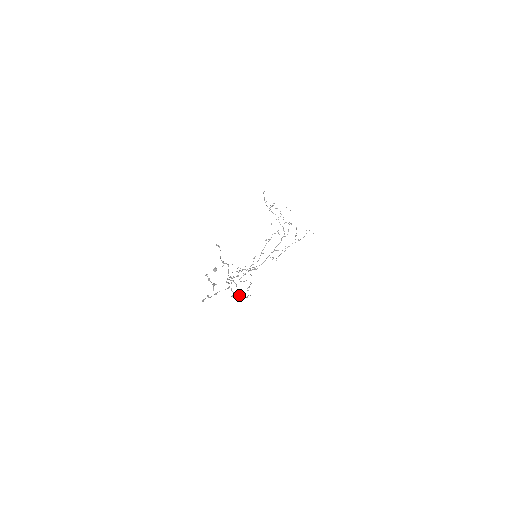
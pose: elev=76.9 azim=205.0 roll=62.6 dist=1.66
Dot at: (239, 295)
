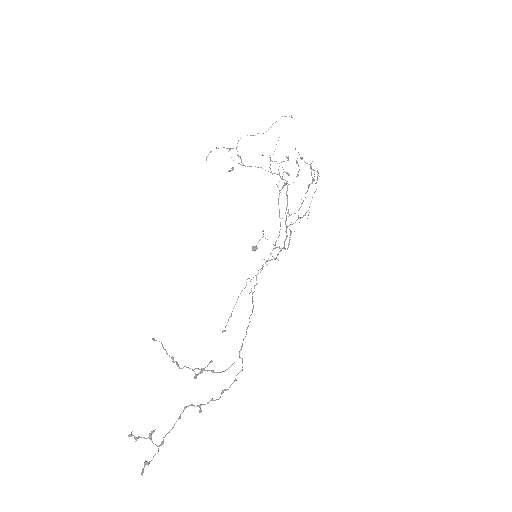
Dot at: (211, 400)
